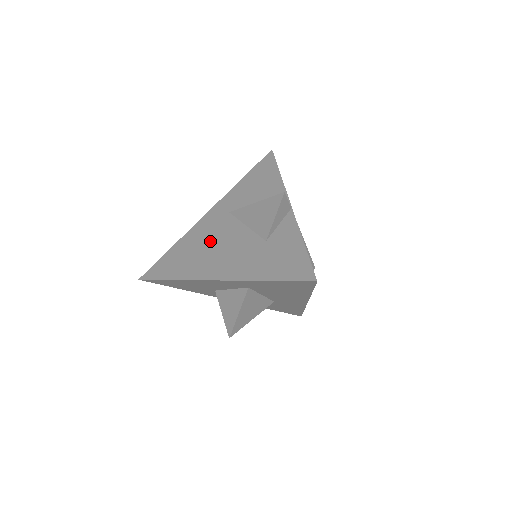
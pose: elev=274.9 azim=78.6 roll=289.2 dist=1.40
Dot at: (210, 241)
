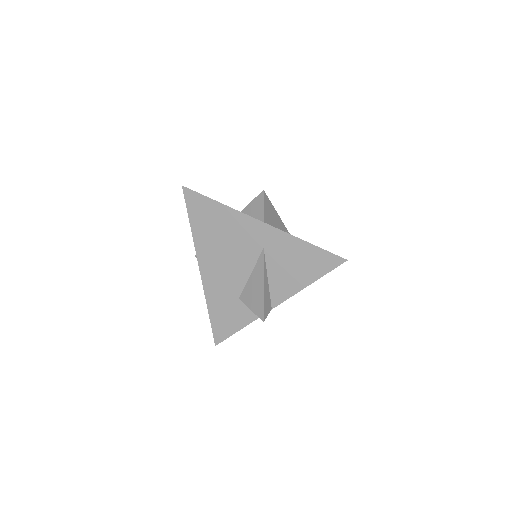
Dot at: (231, 244)
